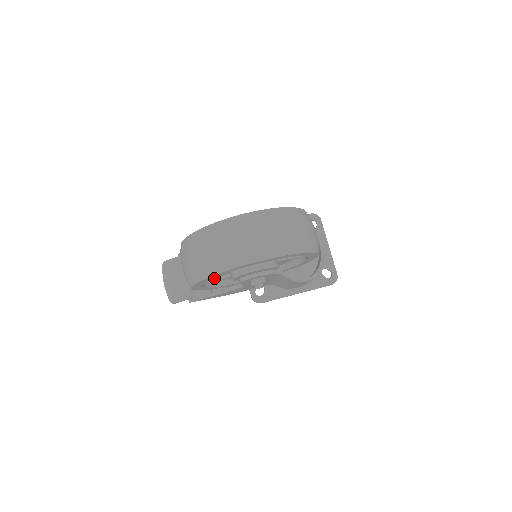
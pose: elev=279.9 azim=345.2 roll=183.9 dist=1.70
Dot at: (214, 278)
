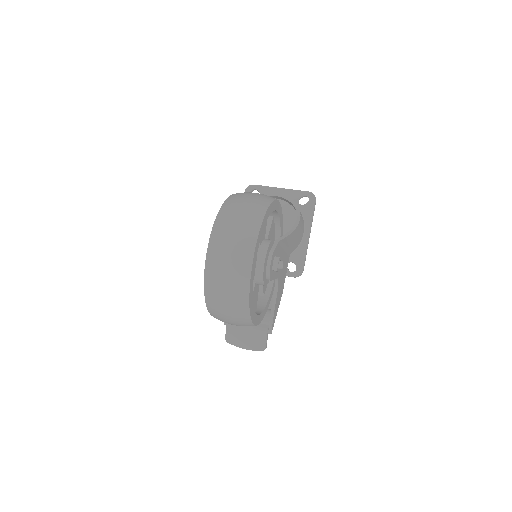
Dot at: (258, 302)
